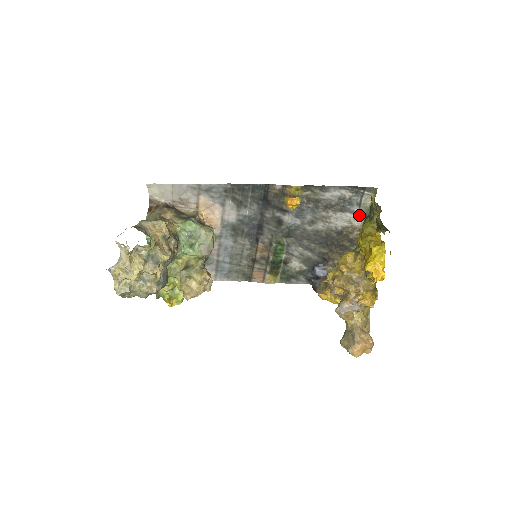
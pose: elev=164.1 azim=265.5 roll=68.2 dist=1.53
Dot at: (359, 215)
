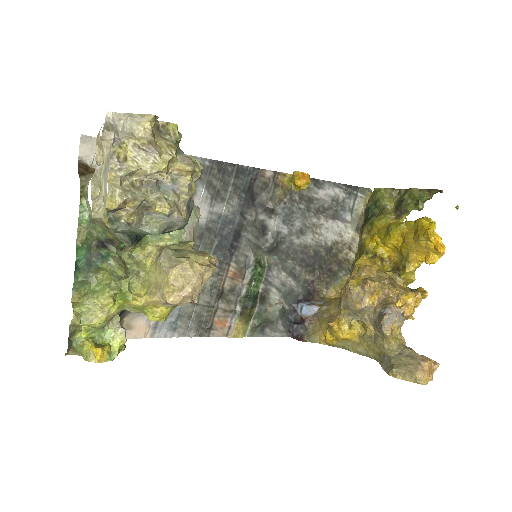
Dot at: (350, 226)
